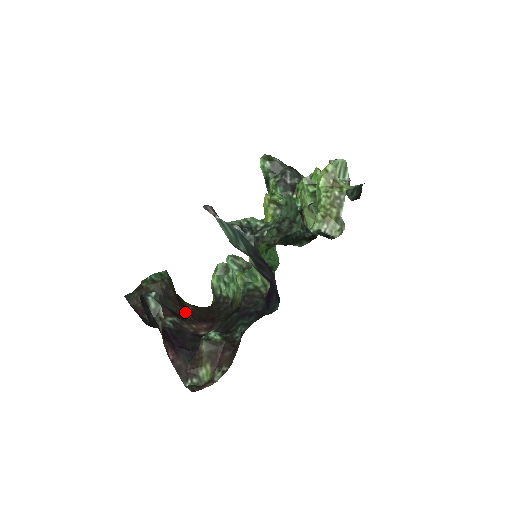
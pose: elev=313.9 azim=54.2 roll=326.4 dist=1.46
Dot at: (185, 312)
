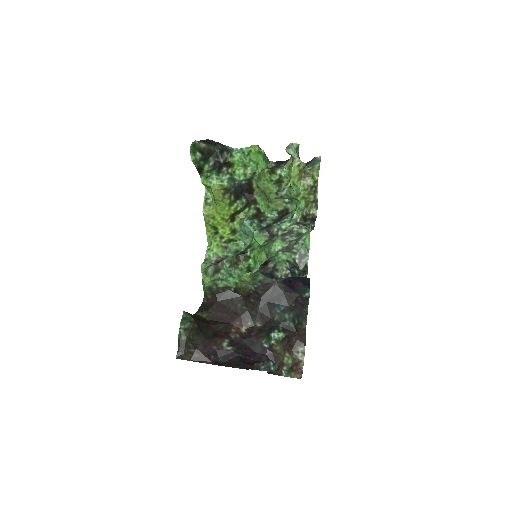
Dot at: (216, 325)
